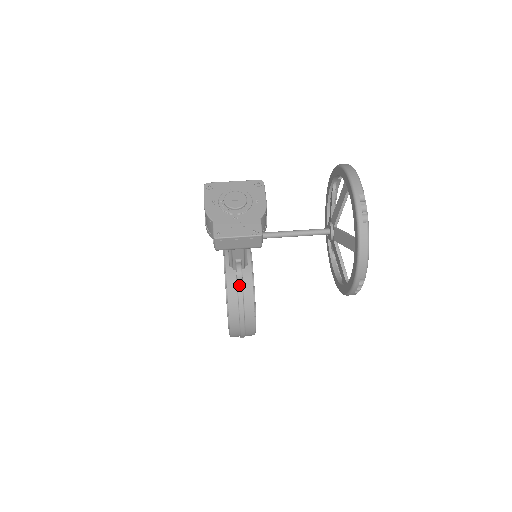
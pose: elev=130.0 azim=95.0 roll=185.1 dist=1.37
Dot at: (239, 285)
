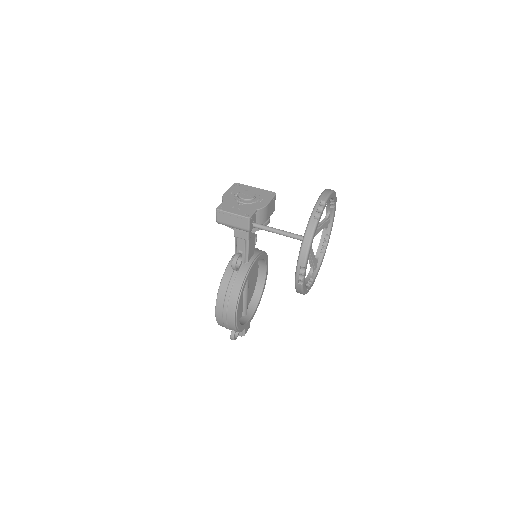
Dot at: (234, 273)
